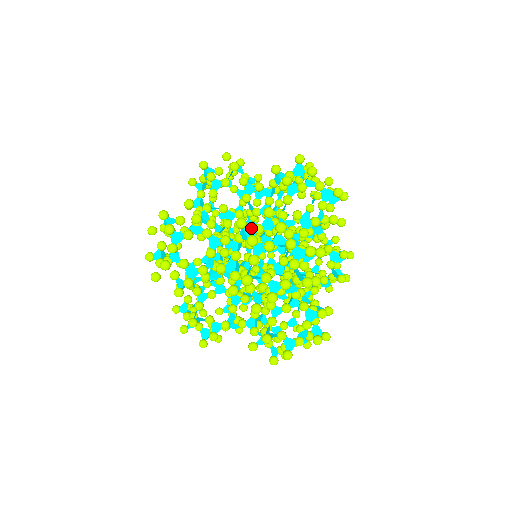
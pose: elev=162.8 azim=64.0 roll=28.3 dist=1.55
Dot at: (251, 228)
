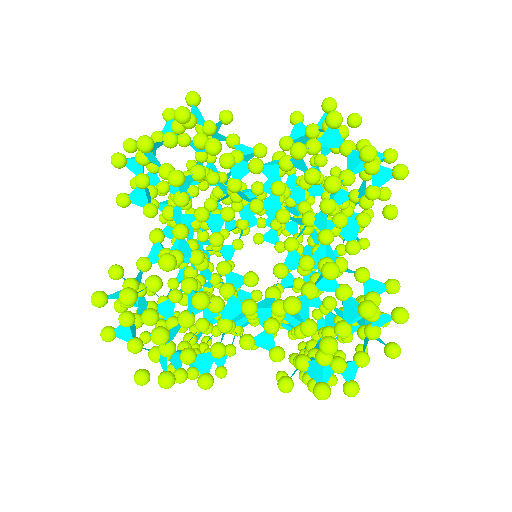
Dot at: (303, 299)
